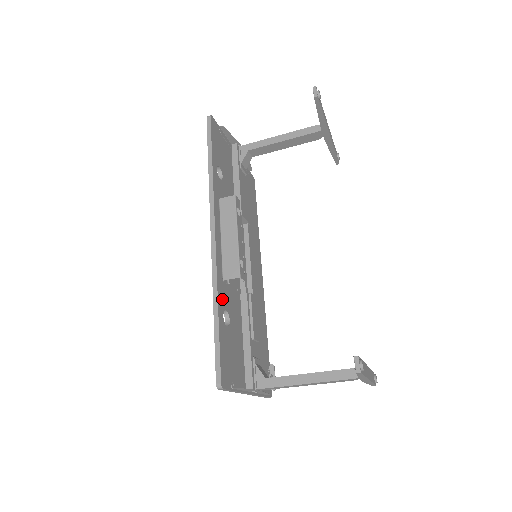
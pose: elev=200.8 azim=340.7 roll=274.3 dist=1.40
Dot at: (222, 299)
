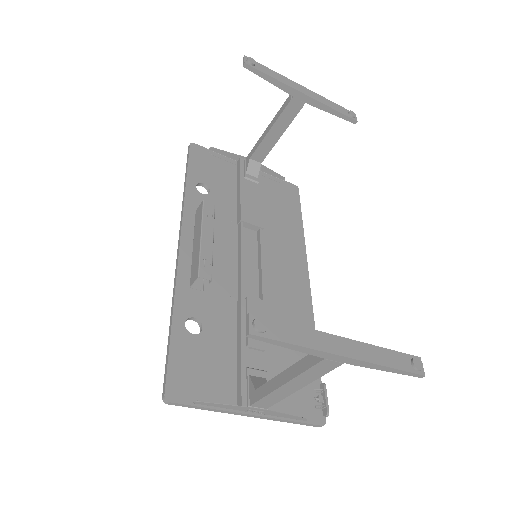
Dot at: (186, 306)
